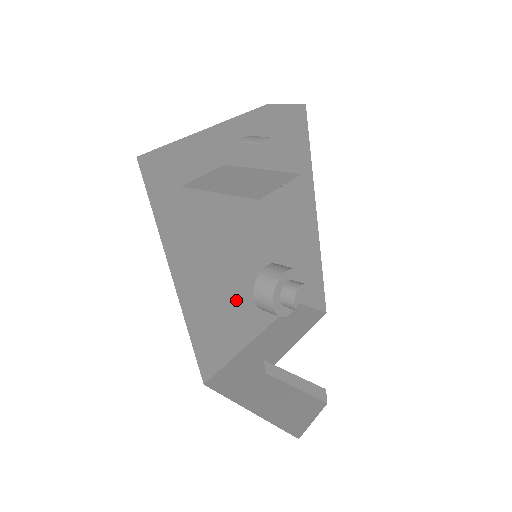
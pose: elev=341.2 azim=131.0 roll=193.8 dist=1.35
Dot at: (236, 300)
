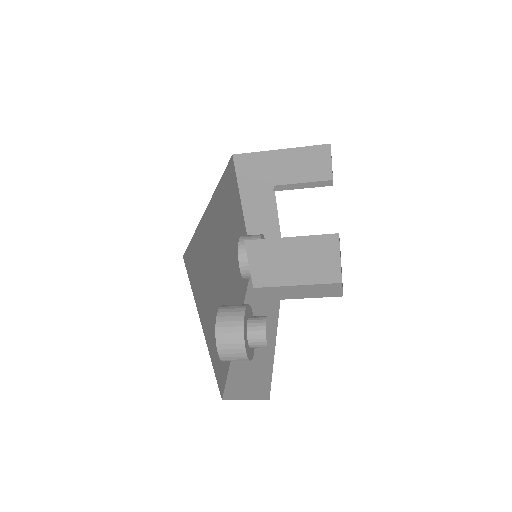
Dot at: (215, 282)
